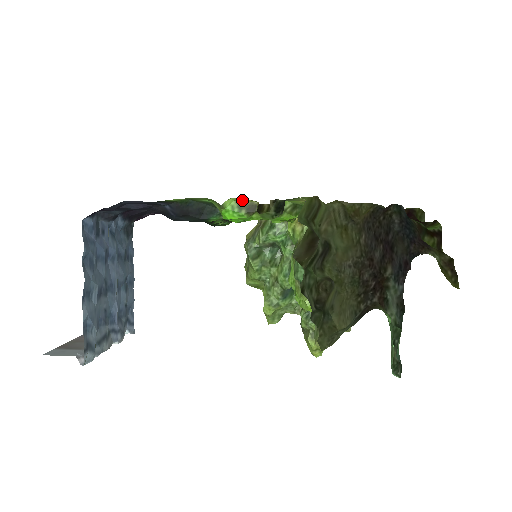
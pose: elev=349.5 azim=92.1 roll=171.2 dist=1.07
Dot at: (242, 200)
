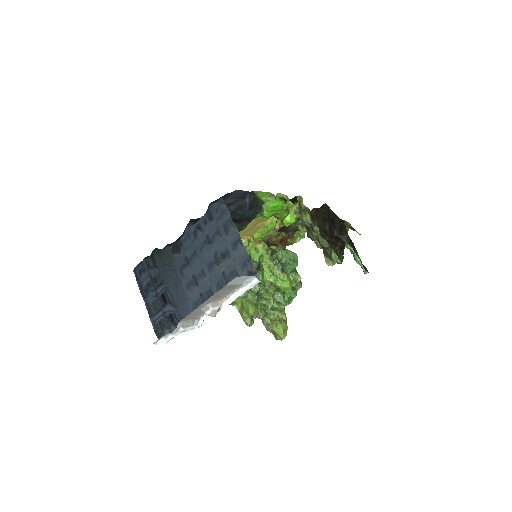
Dot at: (280, 196)
